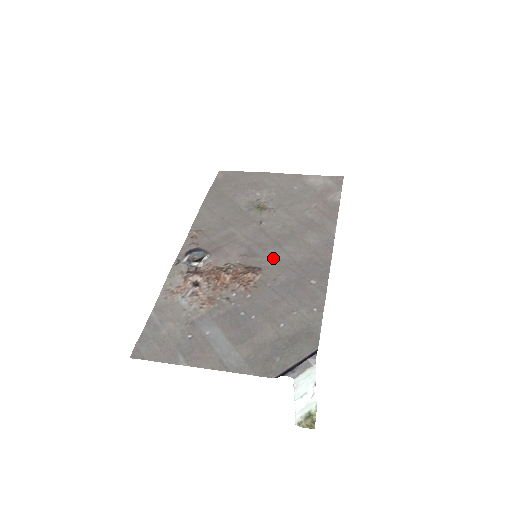
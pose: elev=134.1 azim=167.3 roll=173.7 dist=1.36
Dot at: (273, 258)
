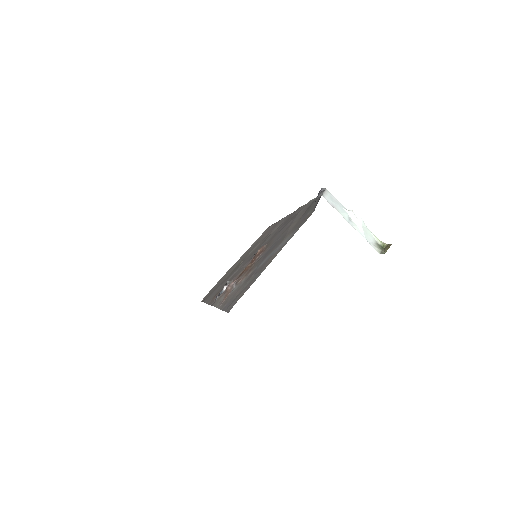
Dot at: (265, 243)
